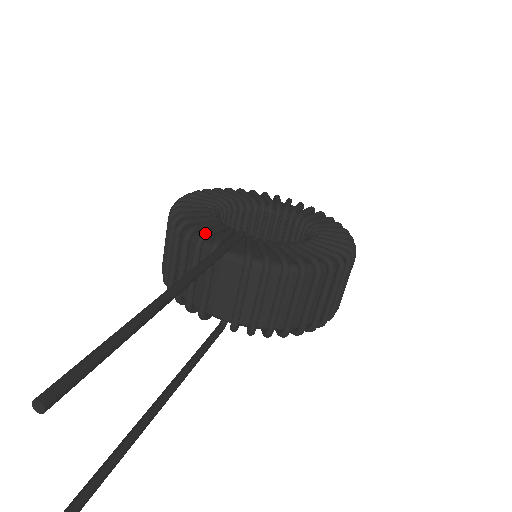
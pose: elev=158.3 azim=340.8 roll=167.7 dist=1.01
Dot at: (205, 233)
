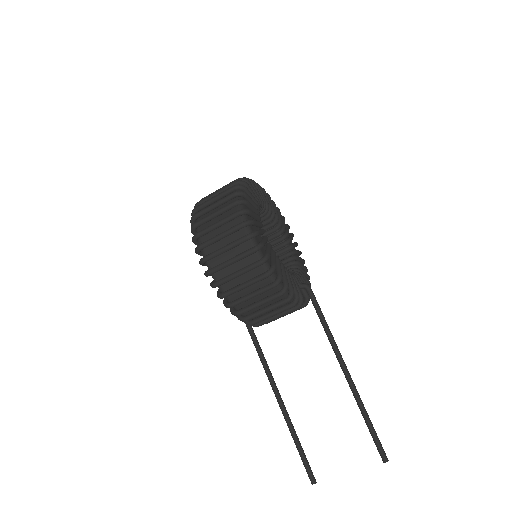
Dot at: occluded
